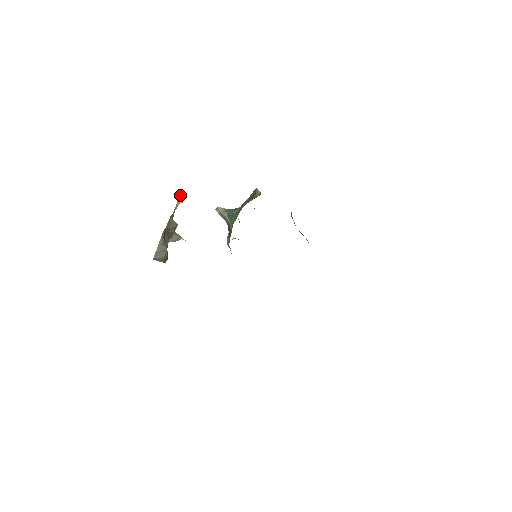
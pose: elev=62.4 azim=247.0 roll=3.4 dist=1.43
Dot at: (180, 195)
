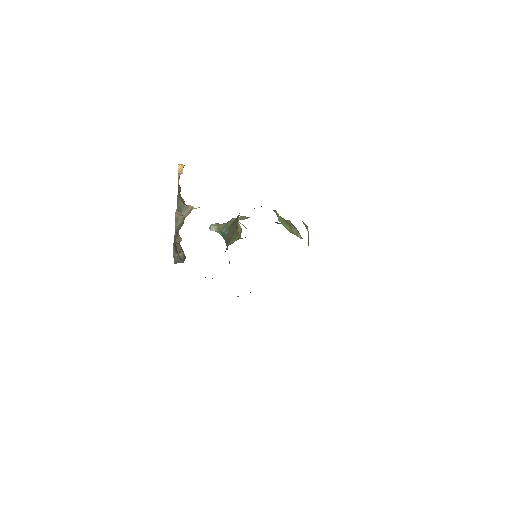
Dot at: (178, 168)
